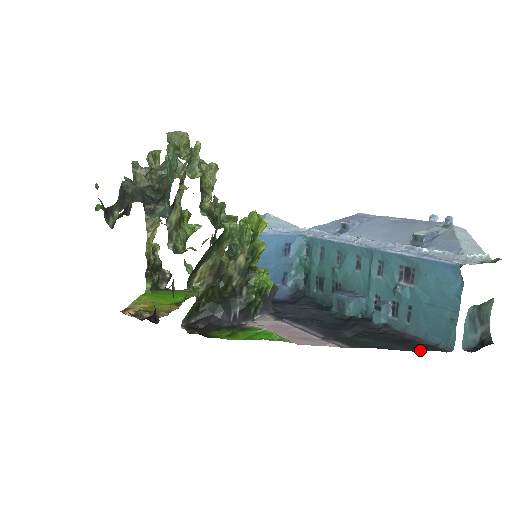
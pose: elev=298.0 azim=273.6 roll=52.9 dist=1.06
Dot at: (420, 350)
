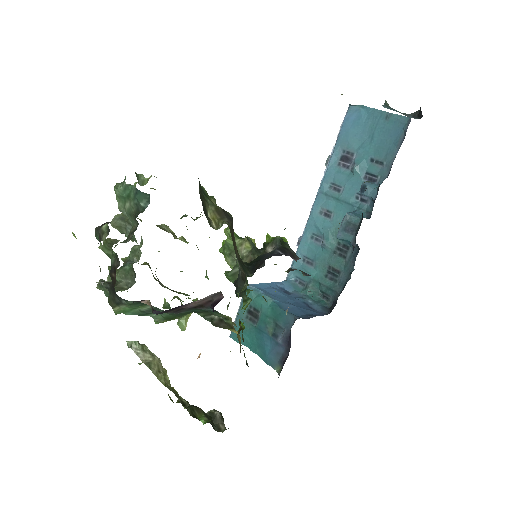
Dot at: occluded
